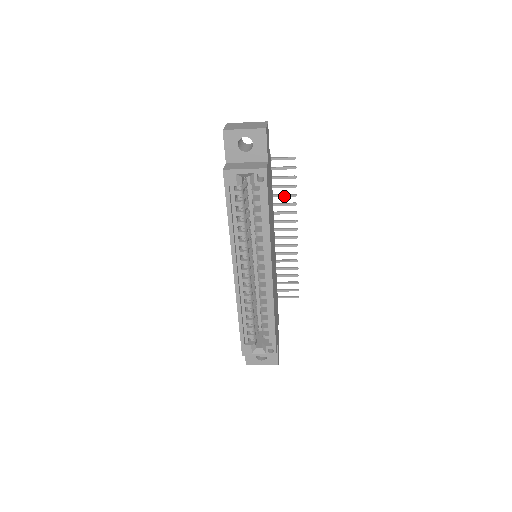
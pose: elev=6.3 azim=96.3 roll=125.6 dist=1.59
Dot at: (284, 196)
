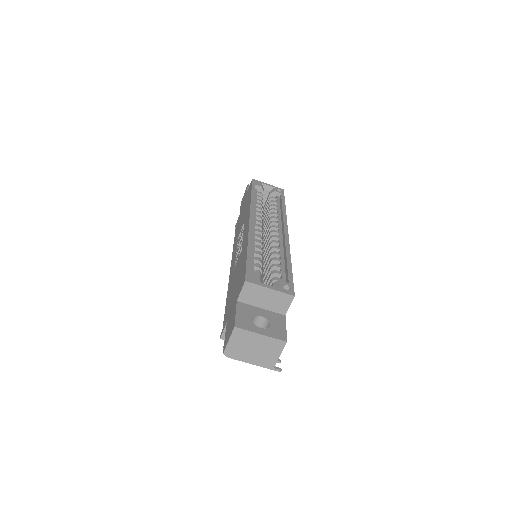
Dot at: occluded
